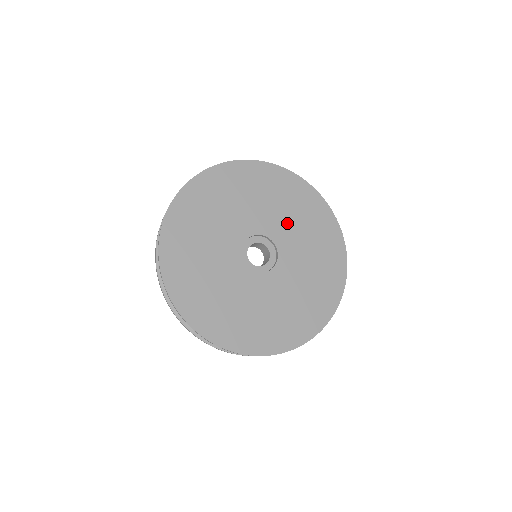
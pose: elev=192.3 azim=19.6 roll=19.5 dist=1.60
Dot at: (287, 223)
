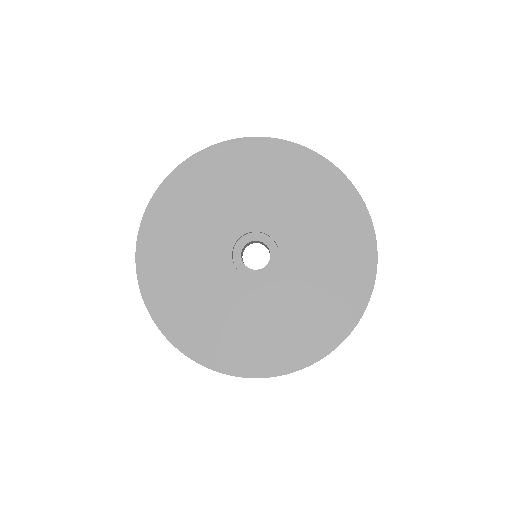
Dot at: (280, 205)
